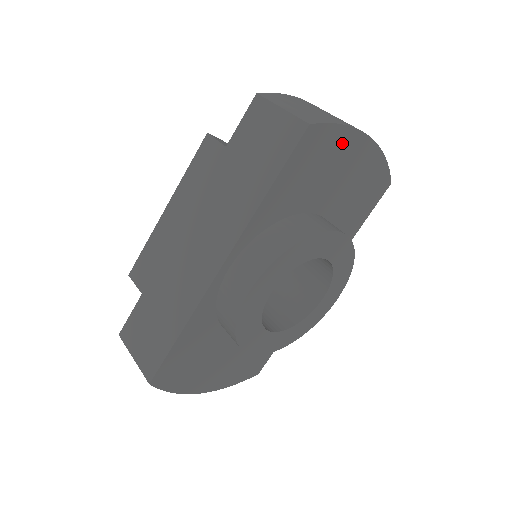
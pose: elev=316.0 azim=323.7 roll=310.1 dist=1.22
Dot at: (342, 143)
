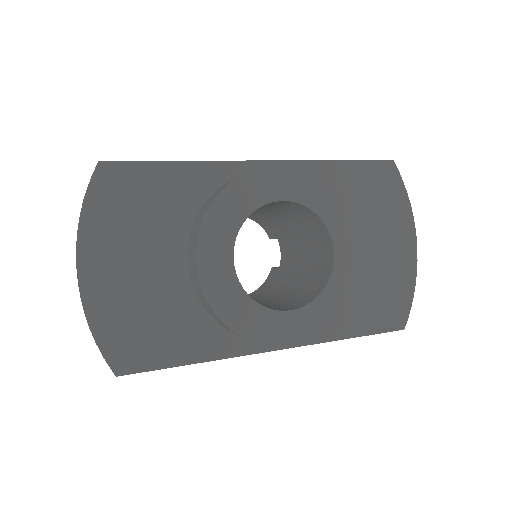
Dot at: (399, 212)
